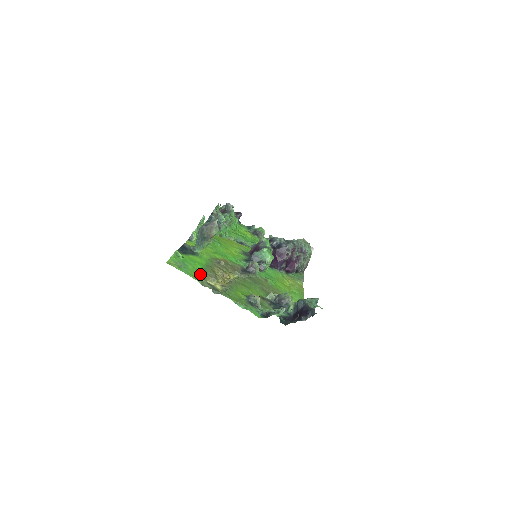
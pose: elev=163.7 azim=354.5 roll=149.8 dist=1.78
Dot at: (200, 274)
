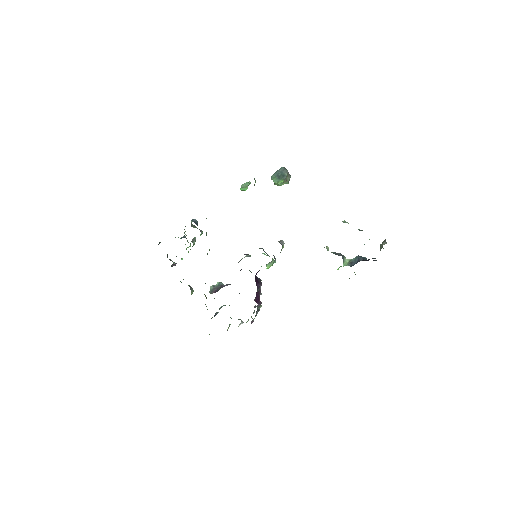
Dot at: occluded
